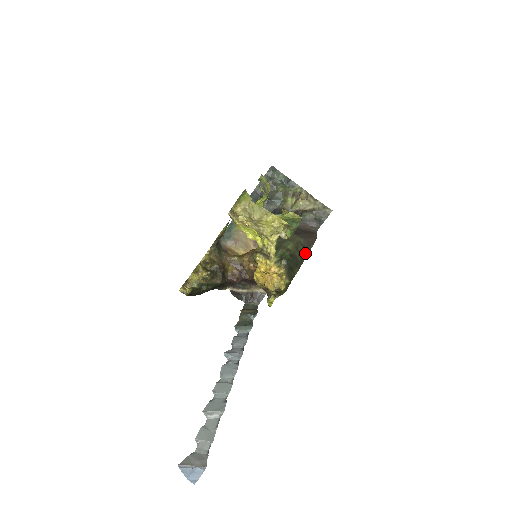
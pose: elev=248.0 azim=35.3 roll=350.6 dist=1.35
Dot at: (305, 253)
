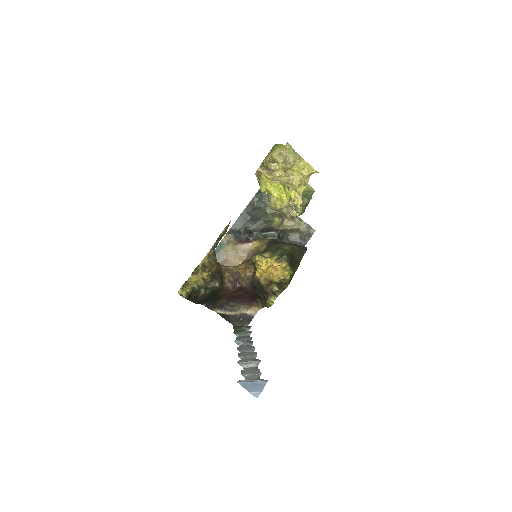
Dot at: (300, 257)
